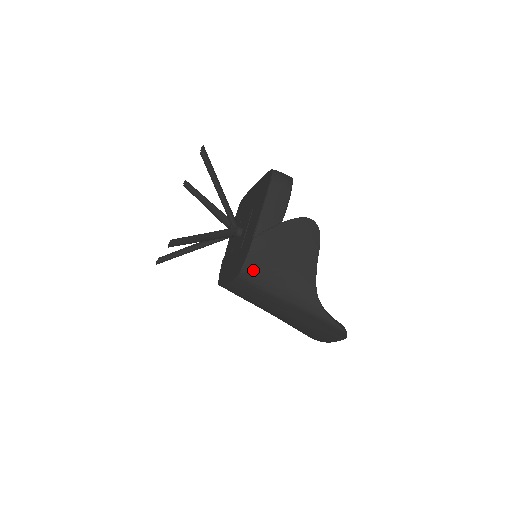
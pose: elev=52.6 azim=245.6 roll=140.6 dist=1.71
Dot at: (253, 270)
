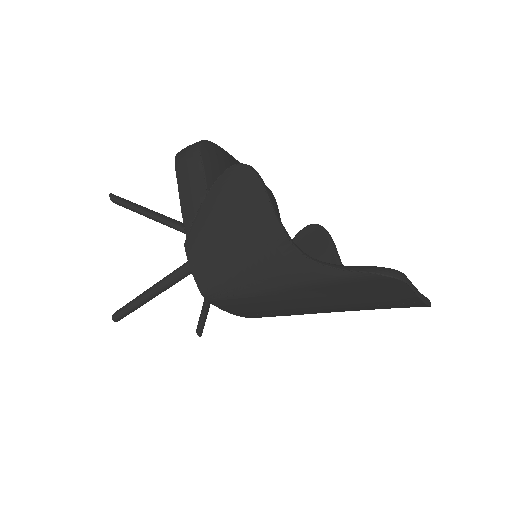
Dot at: (210, 281)
